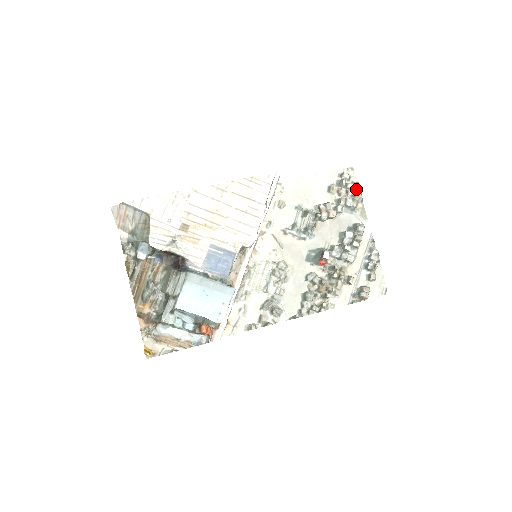
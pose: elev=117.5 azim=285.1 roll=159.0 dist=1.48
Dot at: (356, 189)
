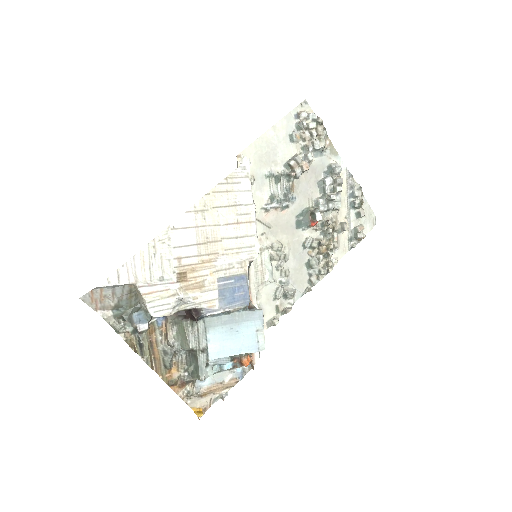
Dot at: (318, 126)
